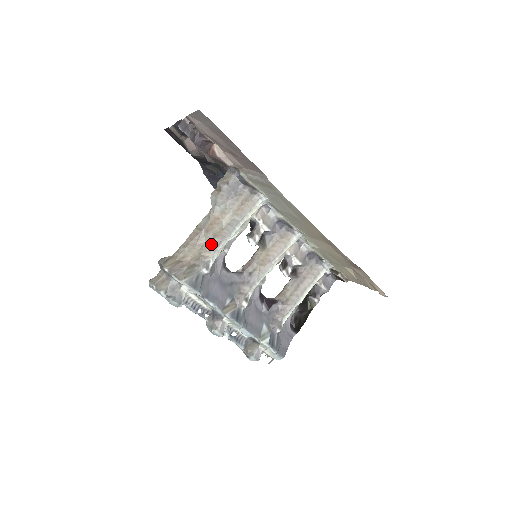
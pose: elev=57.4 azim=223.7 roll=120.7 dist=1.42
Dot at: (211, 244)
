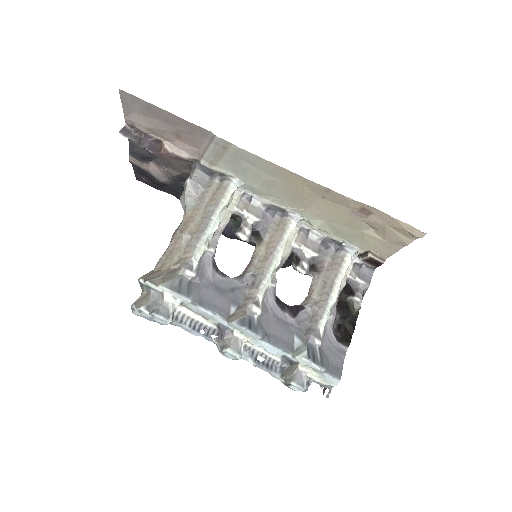
Dot at: (189, 243)
